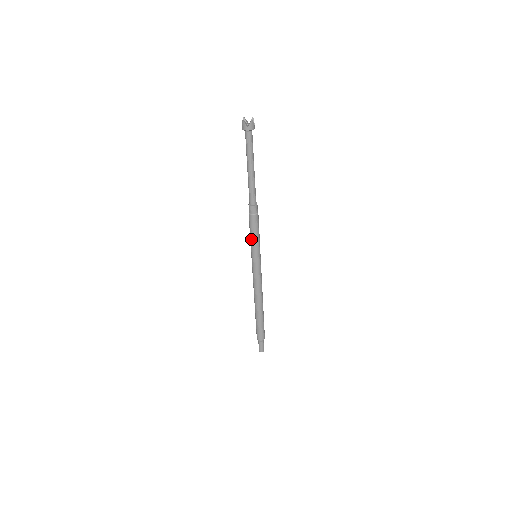
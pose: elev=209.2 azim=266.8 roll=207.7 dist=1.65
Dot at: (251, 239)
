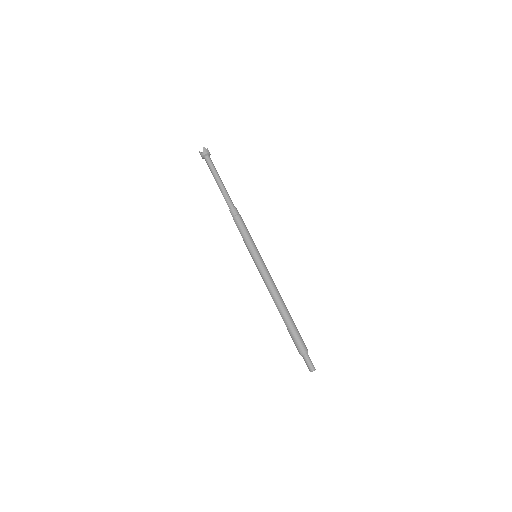
Dot at: (243, 240)
